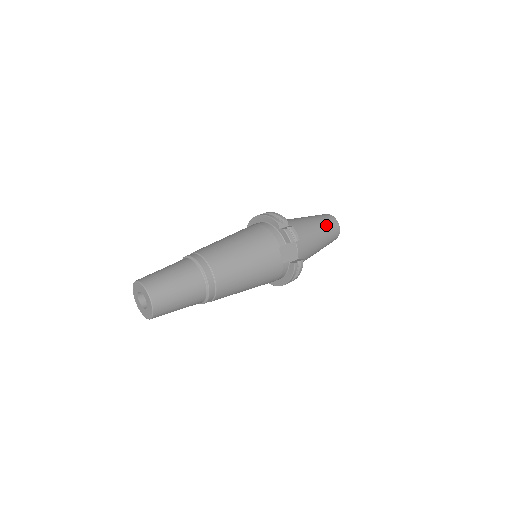
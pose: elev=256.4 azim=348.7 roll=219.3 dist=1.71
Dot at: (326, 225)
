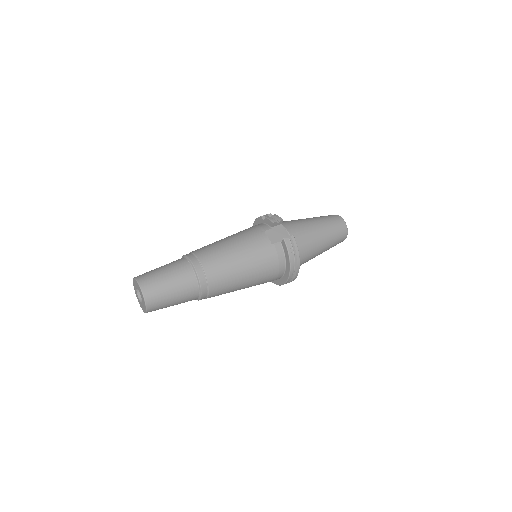
Dot at: (324, 218)
